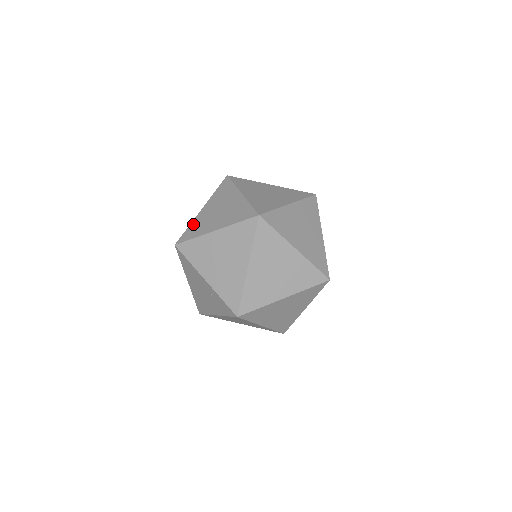
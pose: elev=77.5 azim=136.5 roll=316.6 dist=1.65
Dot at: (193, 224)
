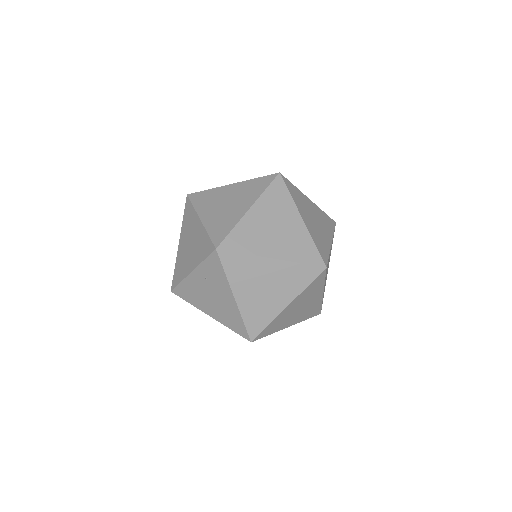
Dot at: occluded
